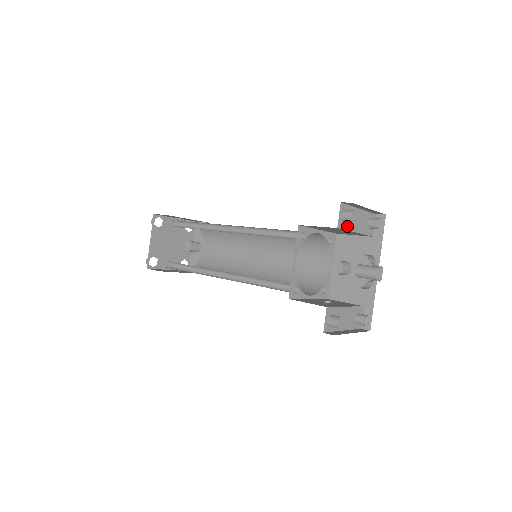
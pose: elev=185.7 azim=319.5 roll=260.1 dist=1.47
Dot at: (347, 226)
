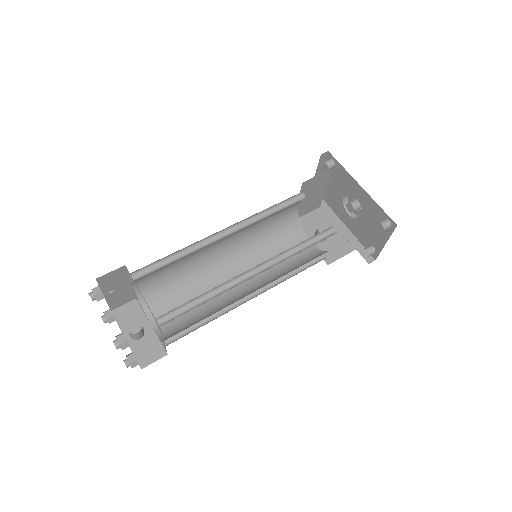
Dot at: occluded
